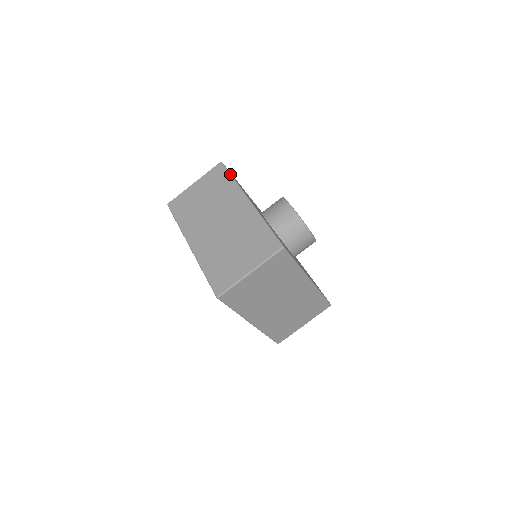
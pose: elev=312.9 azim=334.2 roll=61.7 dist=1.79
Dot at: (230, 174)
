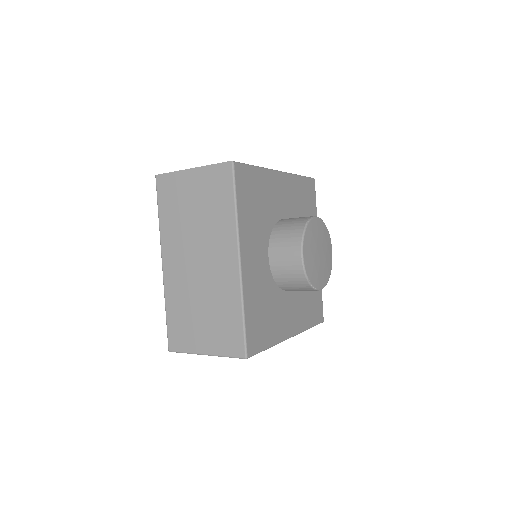
Dot at: (234, 195)
